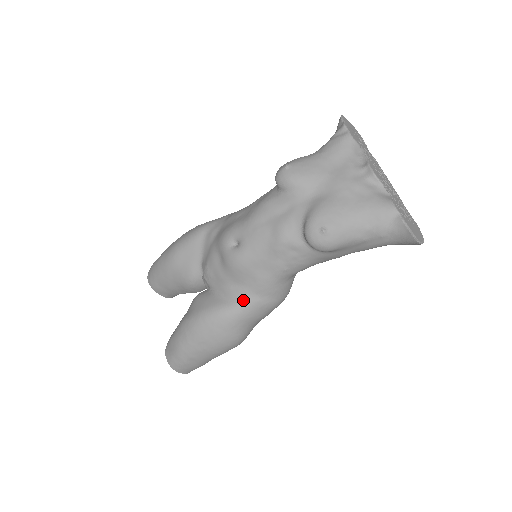
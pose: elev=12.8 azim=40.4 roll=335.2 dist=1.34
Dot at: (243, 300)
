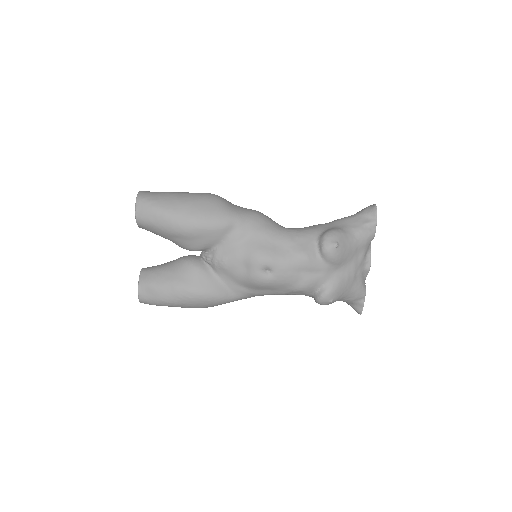
Dot at: (241, 296)
